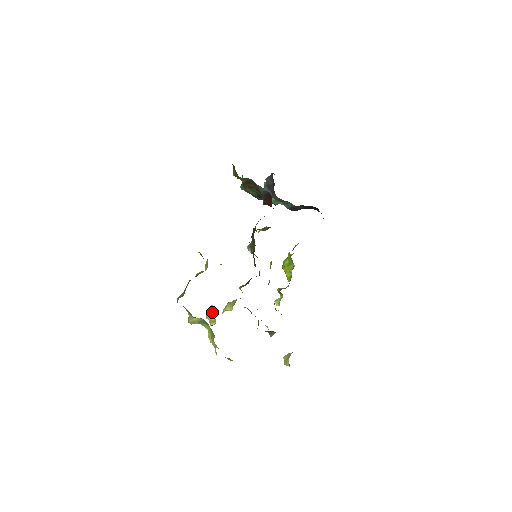
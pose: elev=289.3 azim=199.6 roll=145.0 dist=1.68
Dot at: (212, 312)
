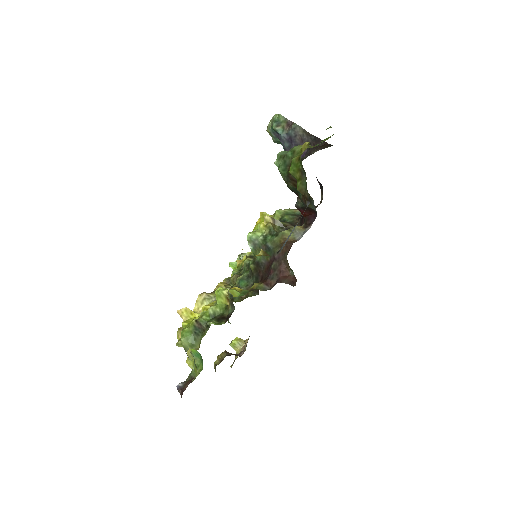
Dot at: occluded
